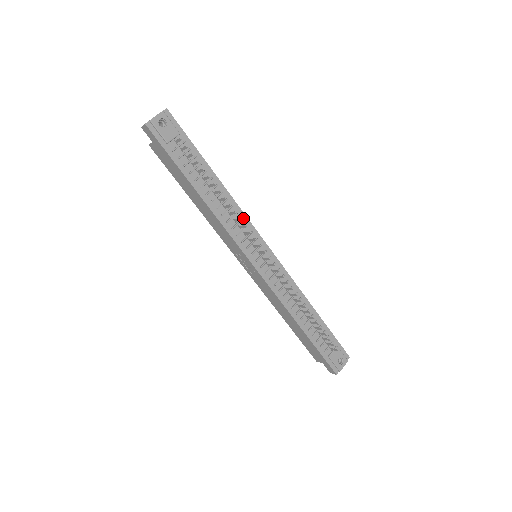
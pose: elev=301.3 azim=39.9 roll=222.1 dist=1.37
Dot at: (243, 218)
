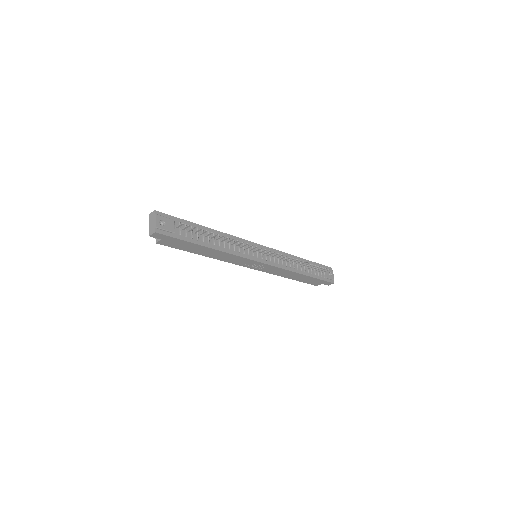
Dot at: occluded
